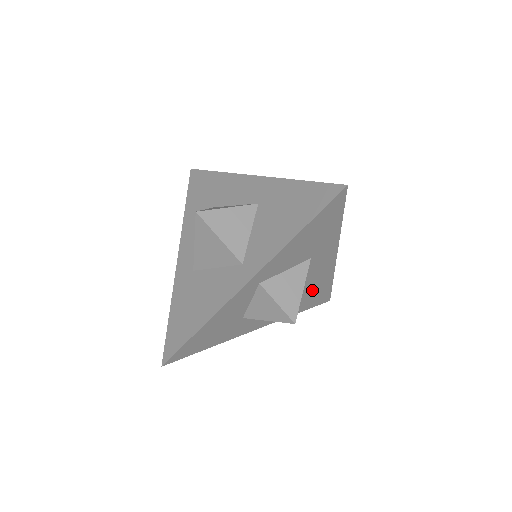
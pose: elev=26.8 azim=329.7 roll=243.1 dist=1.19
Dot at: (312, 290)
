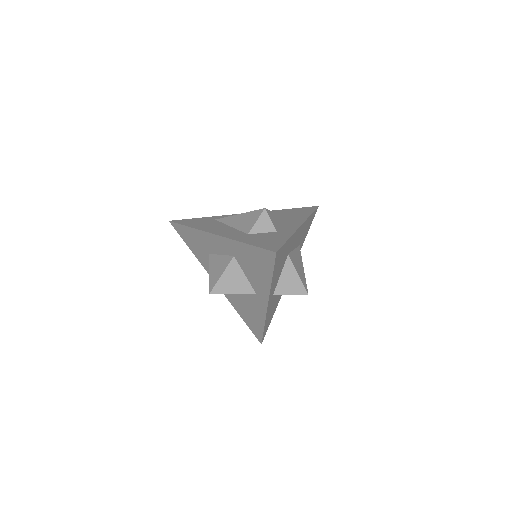
Dot at: (303, 234)
